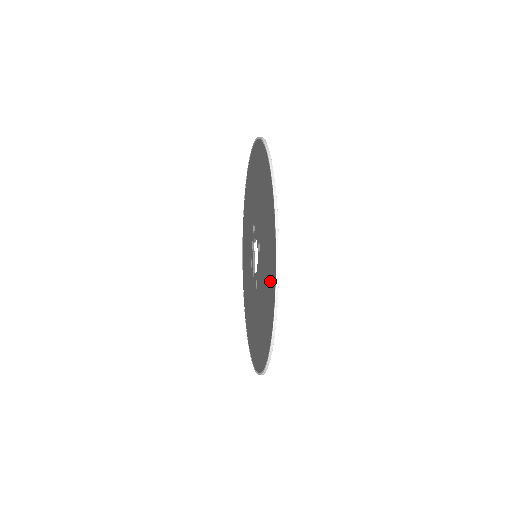
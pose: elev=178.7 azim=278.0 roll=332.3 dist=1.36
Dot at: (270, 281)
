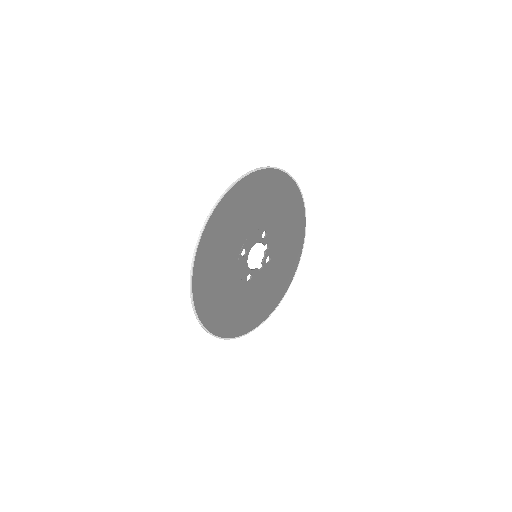
Dot at: (205, 281)
